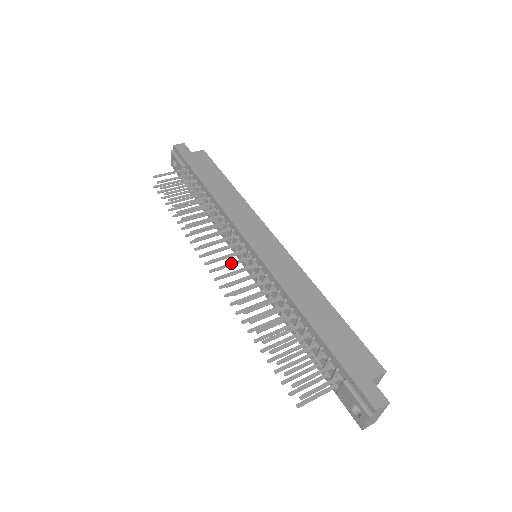
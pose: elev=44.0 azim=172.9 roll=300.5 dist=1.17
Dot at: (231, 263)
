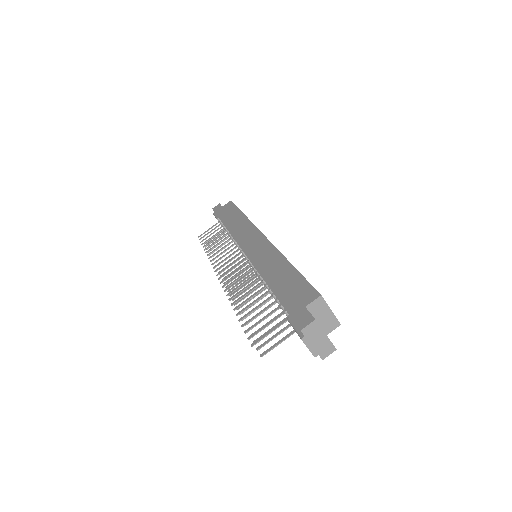
Dot at: (231, 269)
